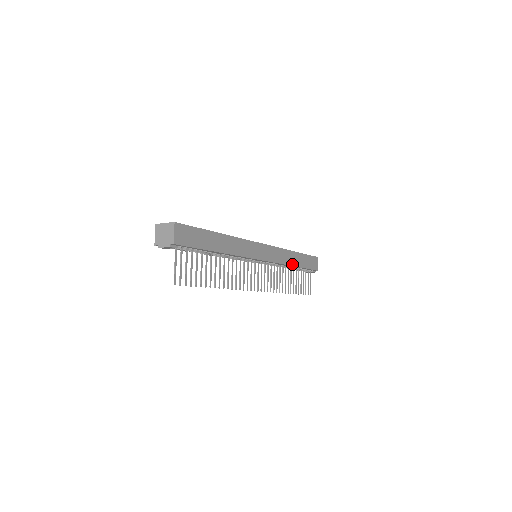
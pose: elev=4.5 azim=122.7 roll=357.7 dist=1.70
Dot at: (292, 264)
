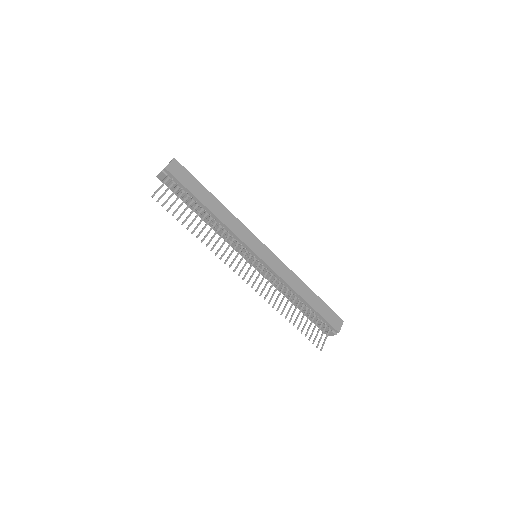
Dot at: (299, 293)
